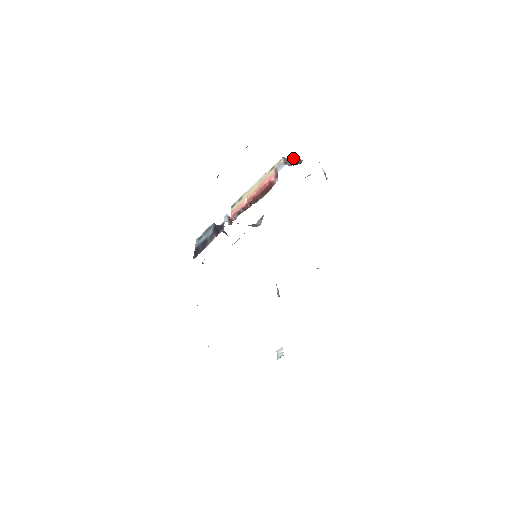
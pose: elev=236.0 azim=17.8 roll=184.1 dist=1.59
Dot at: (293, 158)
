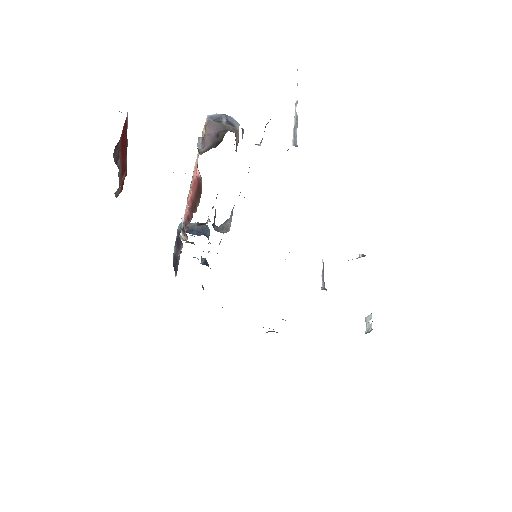
Dot at: (212, 126)
